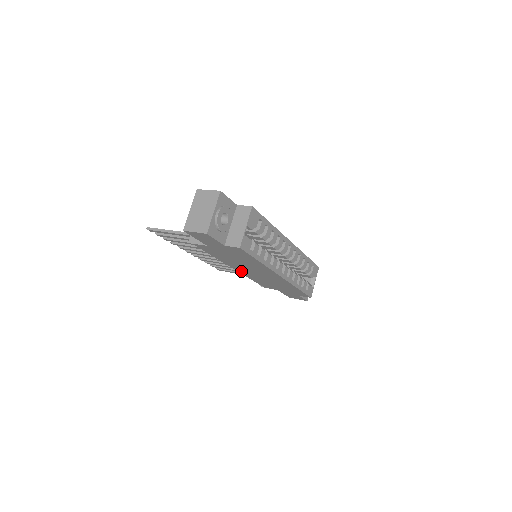
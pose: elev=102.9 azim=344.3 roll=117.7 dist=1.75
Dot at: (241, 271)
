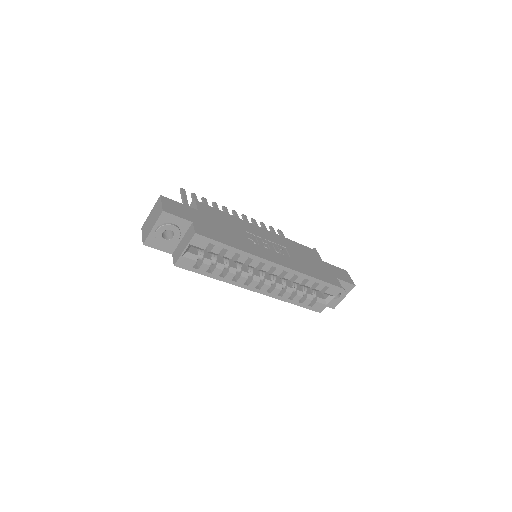
Dot at: occluded
